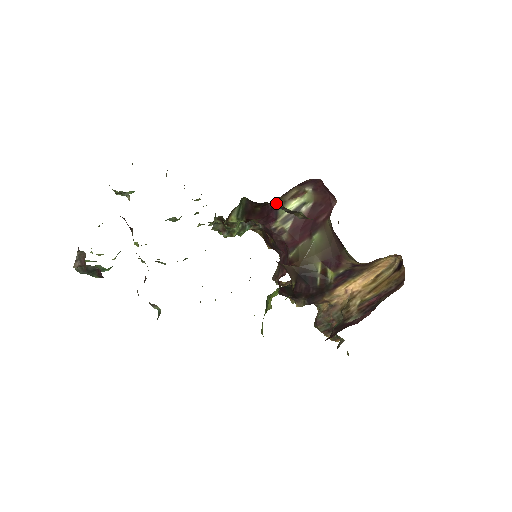
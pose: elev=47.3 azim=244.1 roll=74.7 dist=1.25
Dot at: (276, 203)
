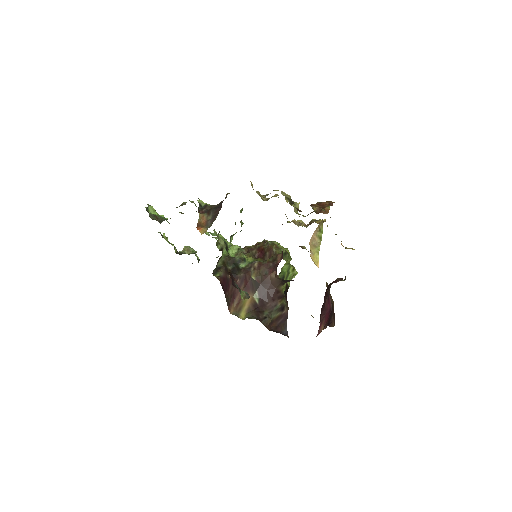
Dot at: occluded
